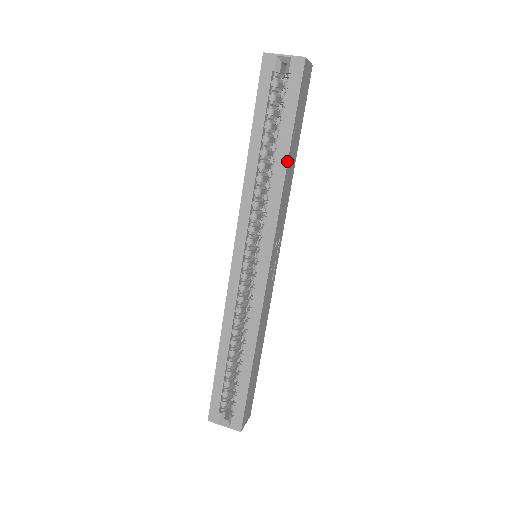
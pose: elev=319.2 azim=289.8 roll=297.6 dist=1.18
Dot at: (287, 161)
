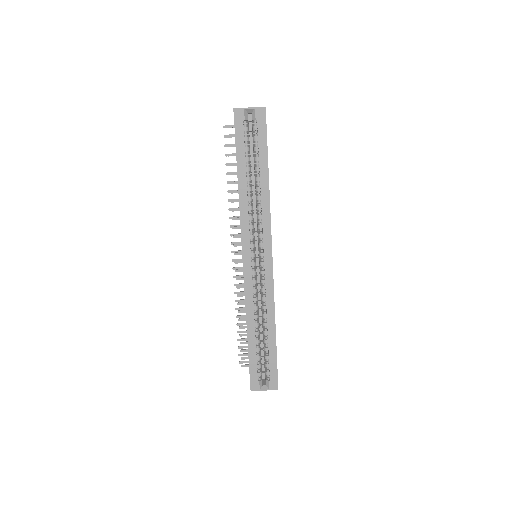
Dot at: (268, 181)
